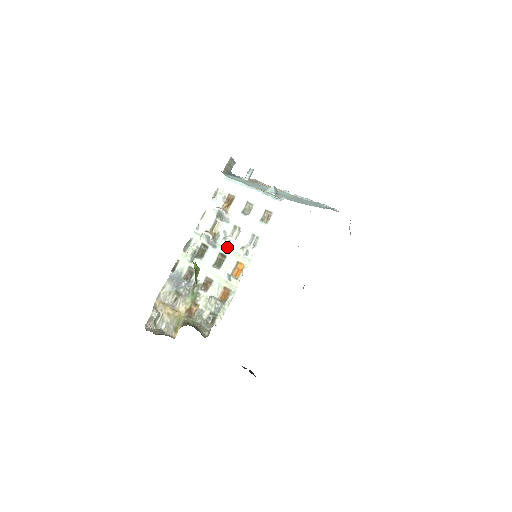
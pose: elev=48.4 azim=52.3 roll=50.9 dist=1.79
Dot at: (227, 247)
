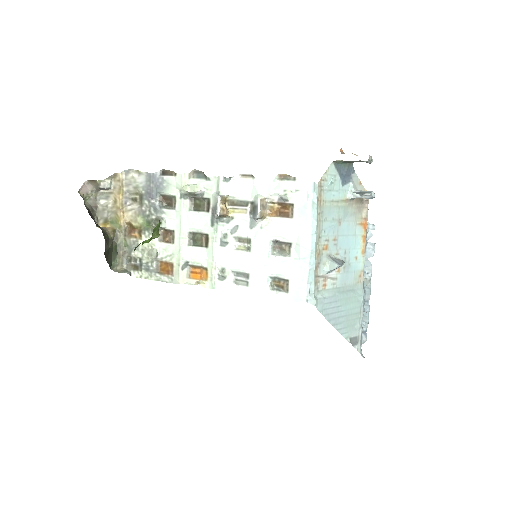
Dot at: (218, 243)
